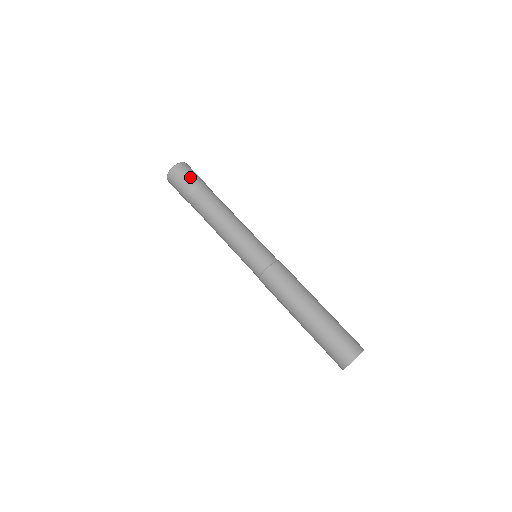
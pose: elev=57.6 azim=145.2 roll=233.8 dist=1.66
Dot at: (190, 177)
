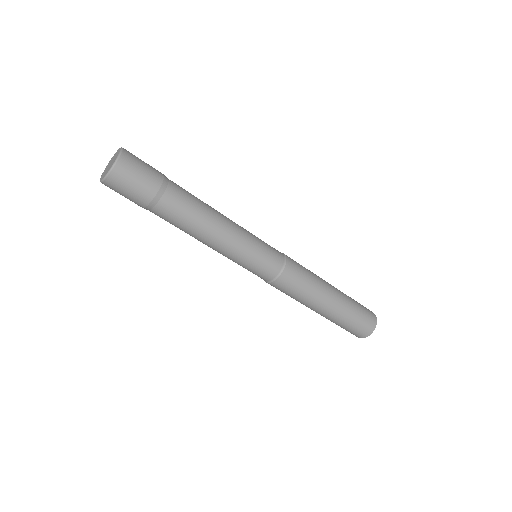
Dot at: (148, 175)
